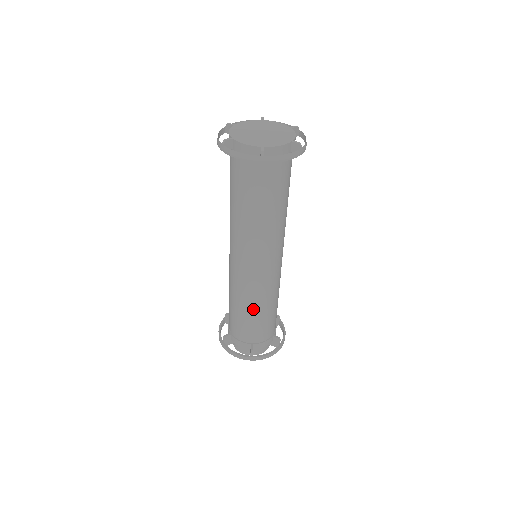
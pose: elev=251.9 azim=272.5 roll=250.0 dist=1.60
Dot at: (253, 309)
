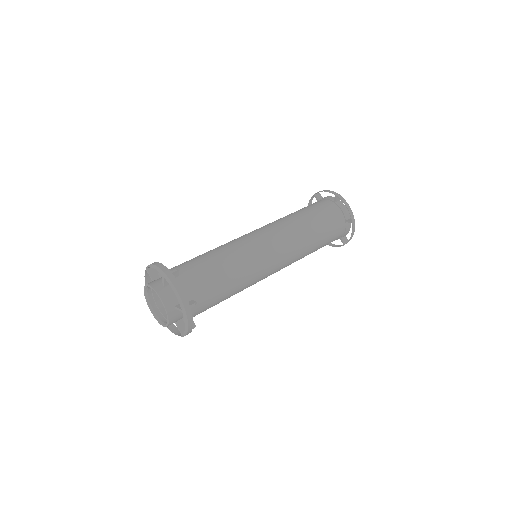
Dot at: (222, 255)
